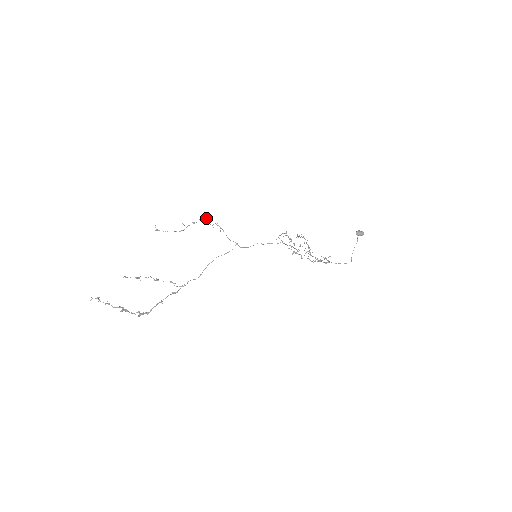
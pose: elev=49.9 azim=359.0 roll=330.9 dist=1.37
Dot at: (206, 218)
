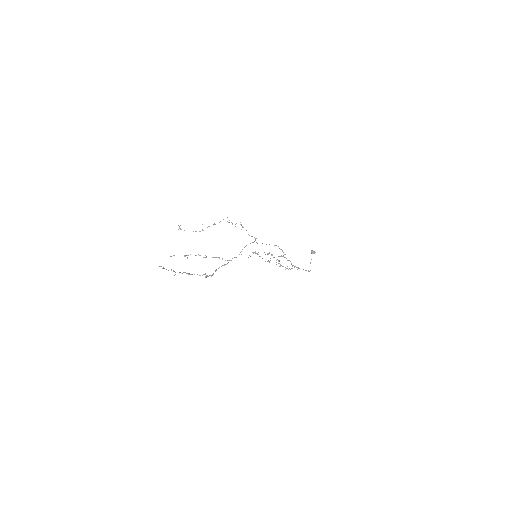
Dot at: occluded
